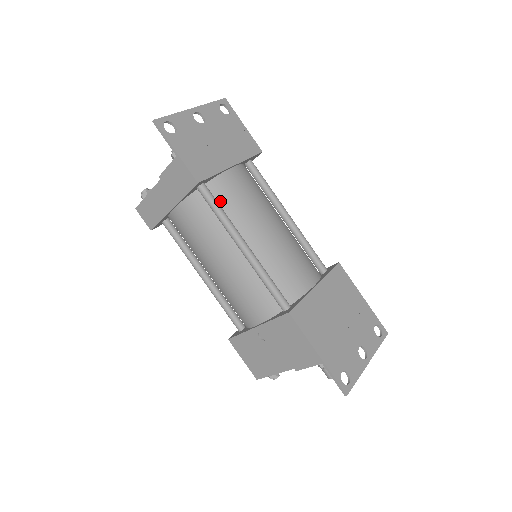
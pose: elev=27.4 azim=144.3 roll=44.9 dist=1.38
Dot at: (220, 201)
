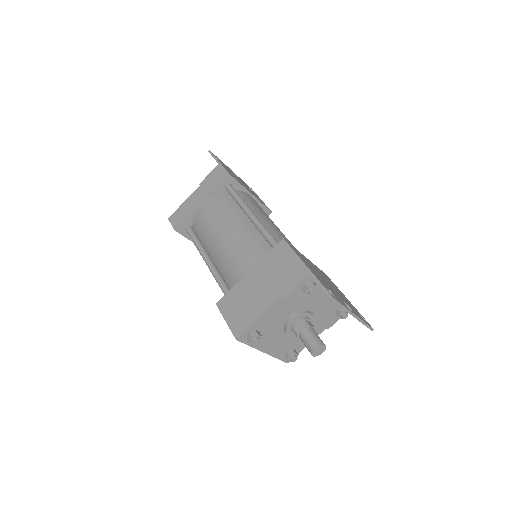
Dot at: occluded
